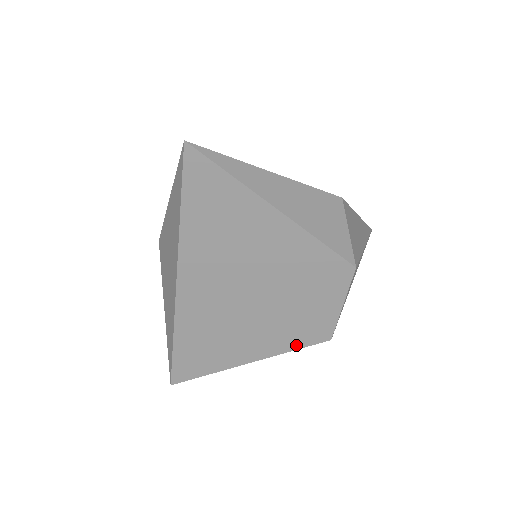
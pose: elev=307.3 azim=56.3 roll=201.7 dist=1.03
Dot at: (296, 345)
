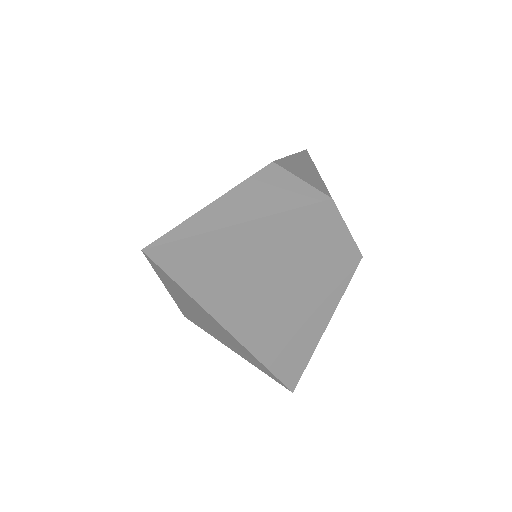
Dot at: (344, 284)
